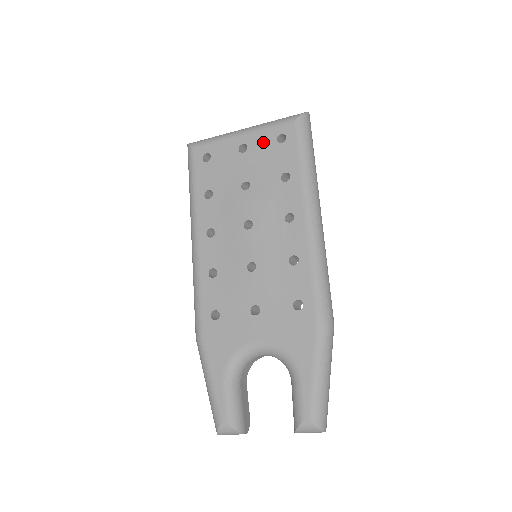
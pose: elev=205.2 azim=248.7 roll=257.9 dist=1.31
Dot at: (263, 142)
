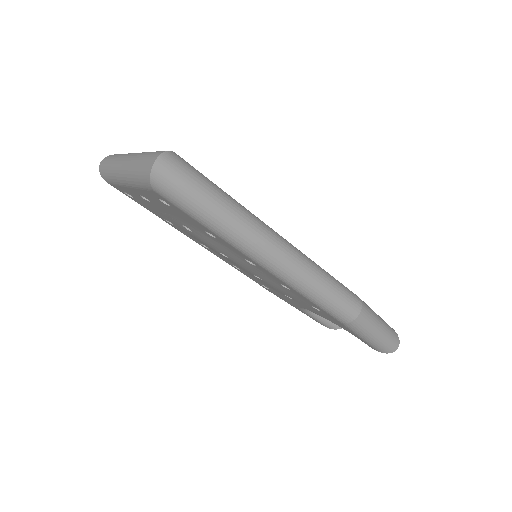
Dot at: (153, 200)
